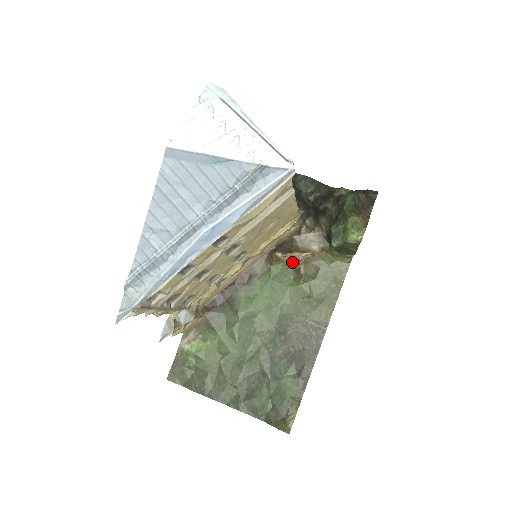
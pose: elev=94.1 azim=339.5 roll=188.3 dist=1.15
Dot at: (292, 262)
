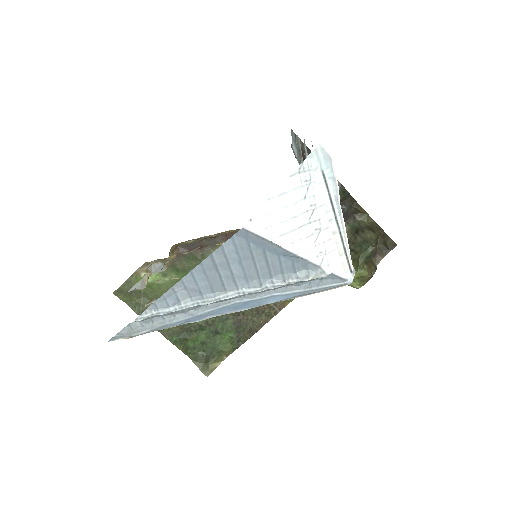
Dot at: occluded
